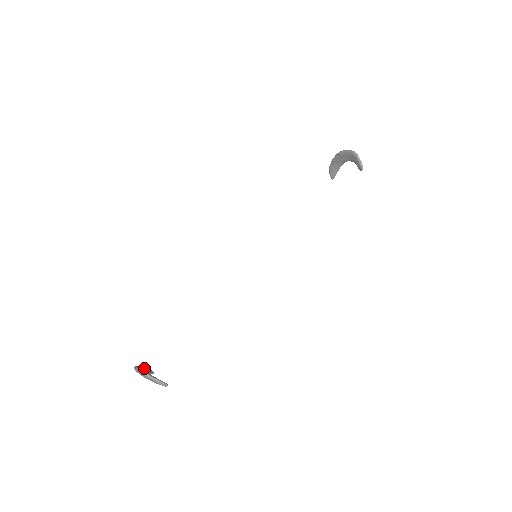
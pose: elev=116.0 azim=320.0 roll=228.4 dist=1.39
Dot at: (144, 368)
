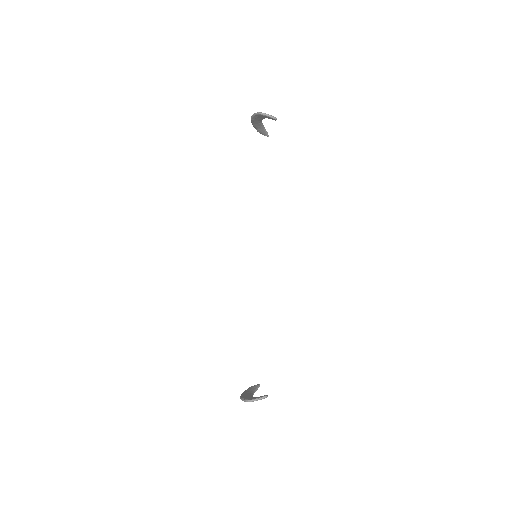
Dot at: (250, 389)
